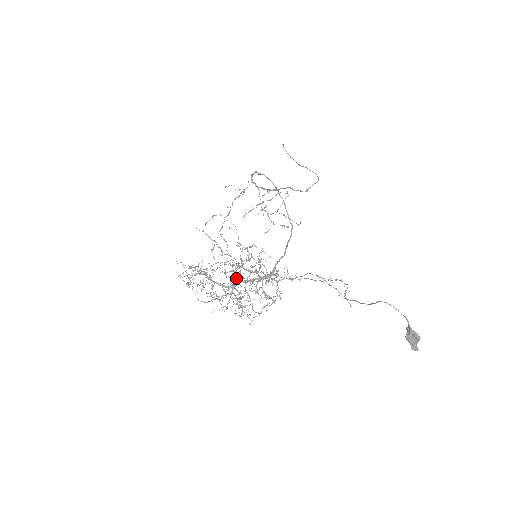
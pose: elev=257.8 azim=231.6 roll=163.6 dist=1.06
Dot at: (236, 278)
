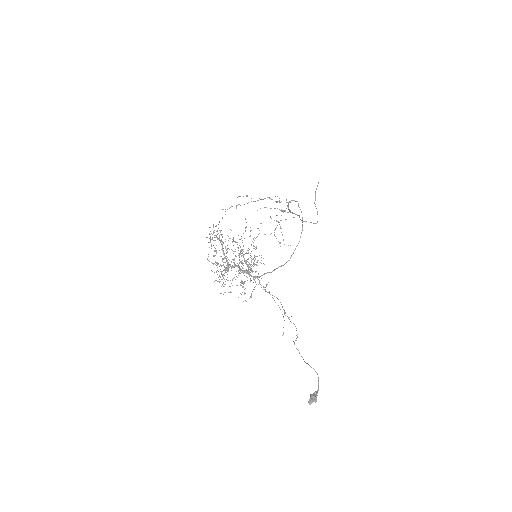
Dot at: occluded
